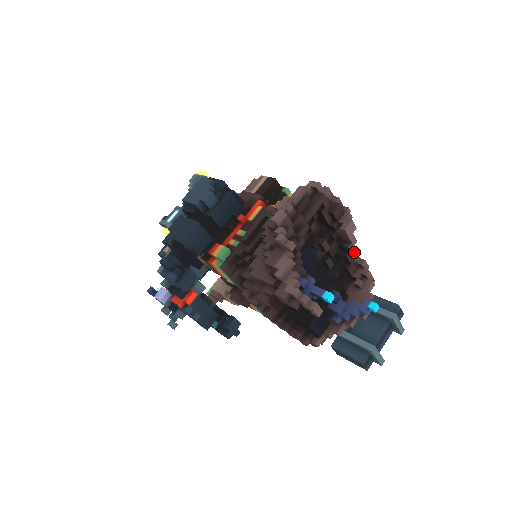
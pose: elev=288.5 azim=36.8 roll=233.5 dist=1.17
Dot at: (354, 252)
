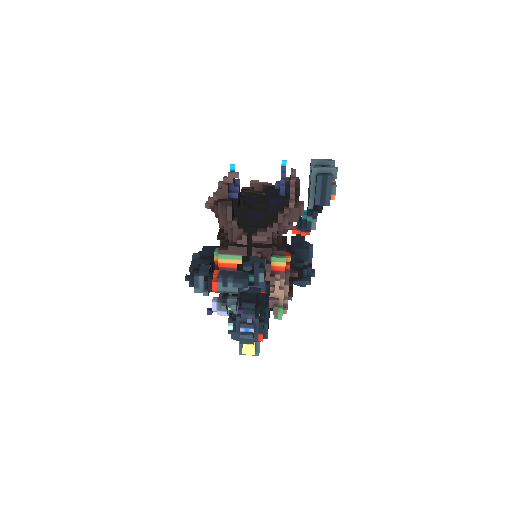
Dot at: occluded
